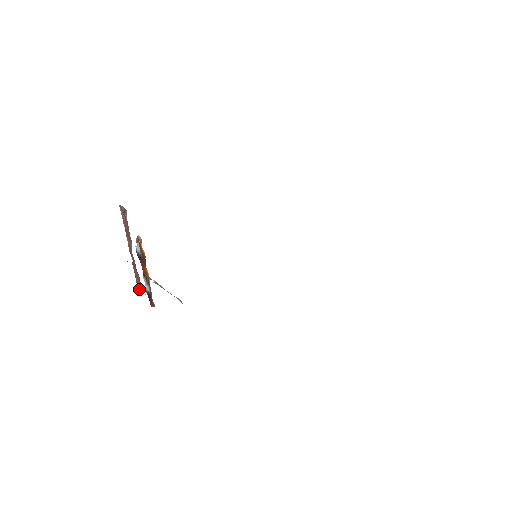
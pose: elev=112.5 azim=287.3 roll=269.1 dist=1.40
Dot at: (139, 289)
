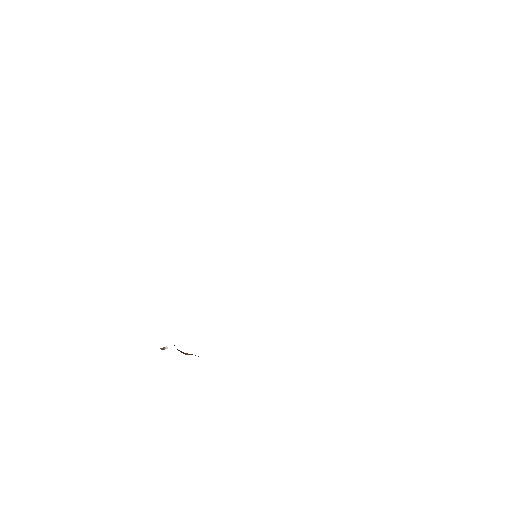
Dot at: occluded
